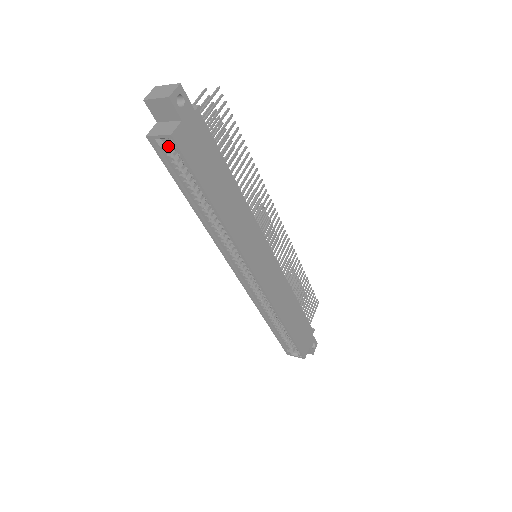
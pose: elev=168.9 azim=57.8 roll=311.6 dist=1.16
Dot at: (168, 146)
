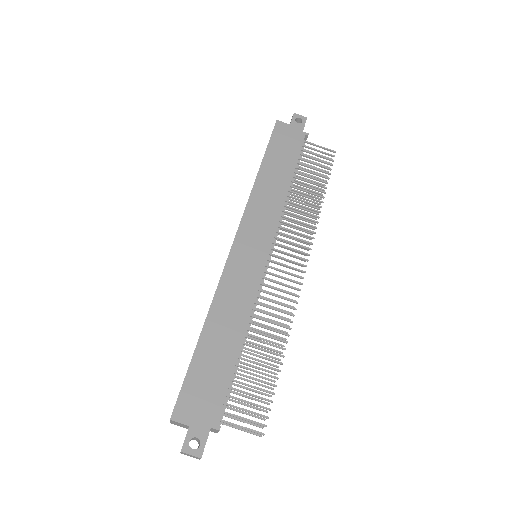
Dot at: occluded
